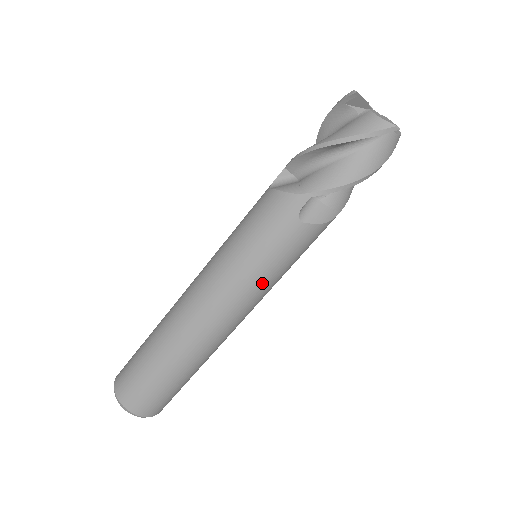
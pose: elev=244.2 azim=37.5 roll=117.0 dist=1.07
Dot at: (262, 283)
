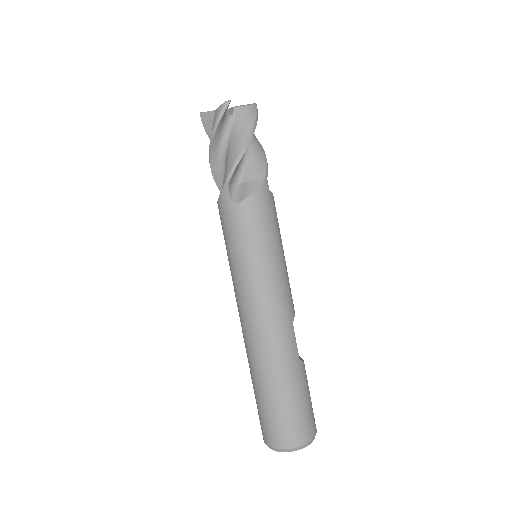
Dot at: (260, 265)
